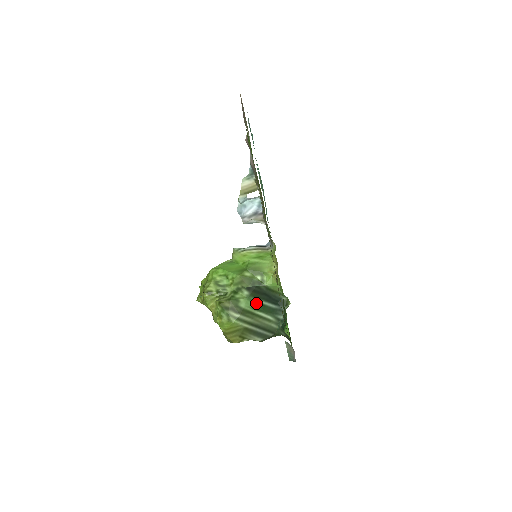
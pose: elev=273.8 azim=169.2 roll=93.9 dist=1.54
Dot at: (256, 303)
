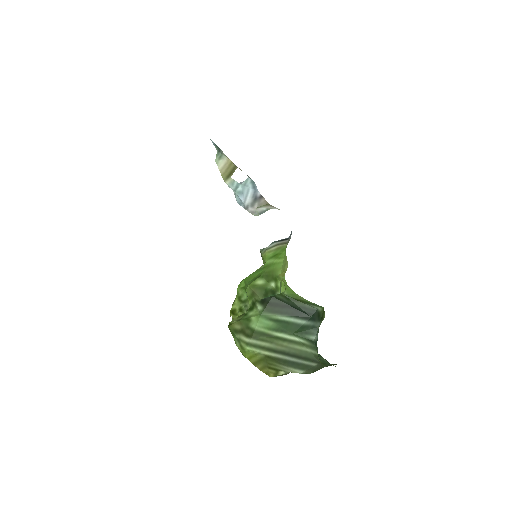
Dot at: (274, 321)
